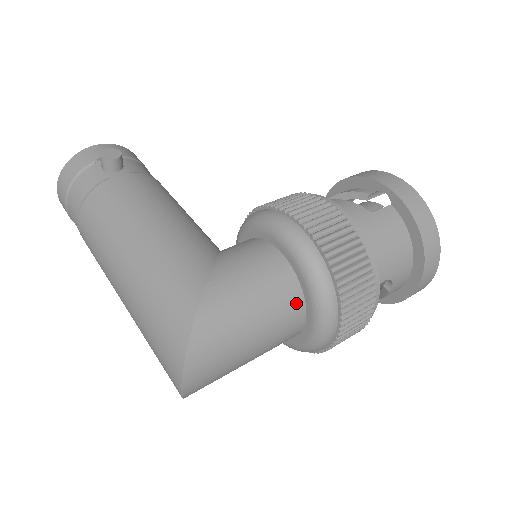
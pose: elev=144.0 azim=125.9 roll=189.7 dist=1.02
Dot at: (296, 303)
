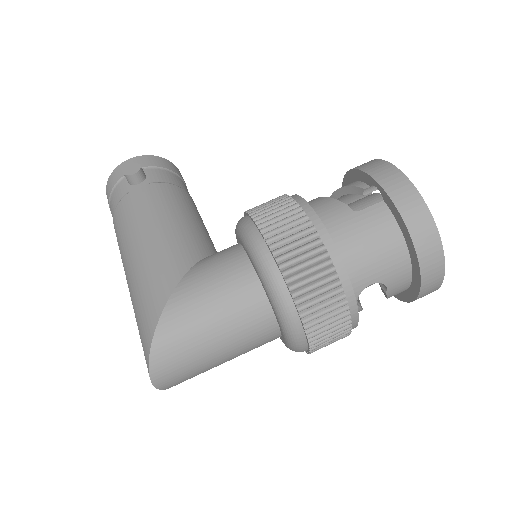
Dot at: (261, 310)
